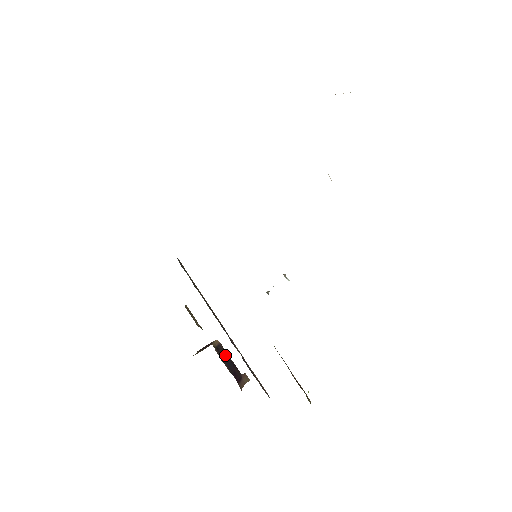
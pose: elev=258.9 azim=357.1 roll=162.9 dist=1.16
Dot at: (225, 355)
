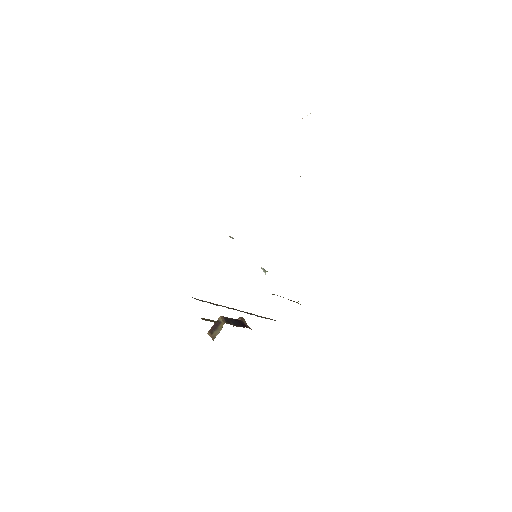
Dot at: (231, 320)
